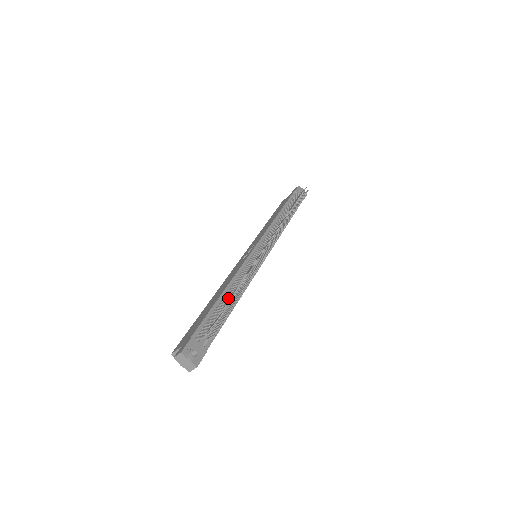
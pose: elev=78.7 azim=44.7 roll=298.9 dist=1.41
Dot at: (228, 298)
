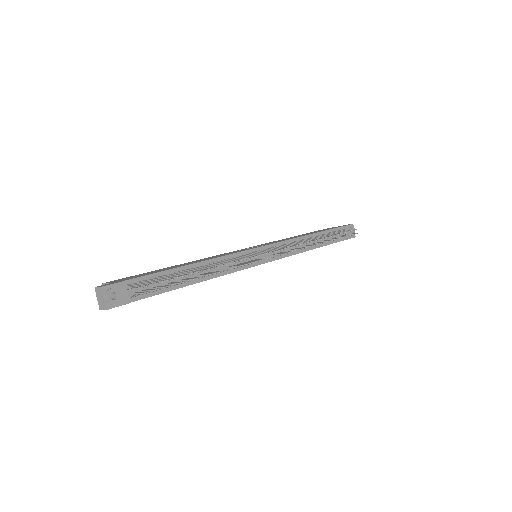
Dot at: occluded
